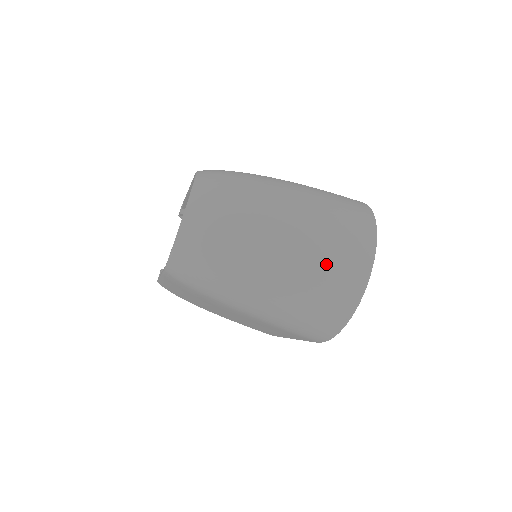
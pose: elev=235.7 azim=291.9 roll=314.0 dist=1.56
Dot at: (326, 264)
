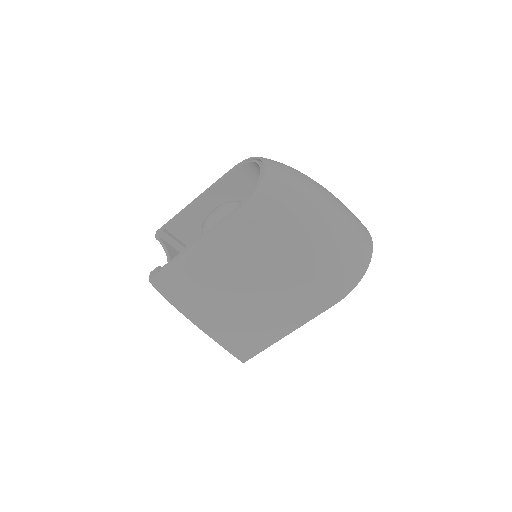
Dot at: (354, 220)
